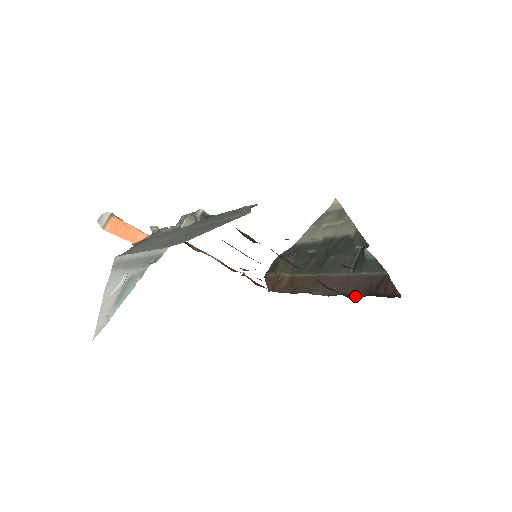
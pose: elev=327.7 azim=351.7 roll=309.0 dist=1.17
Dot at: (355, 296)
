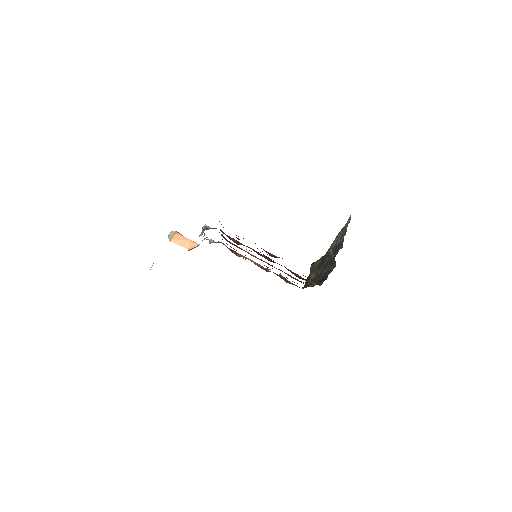
Dot at: (319, 284)
